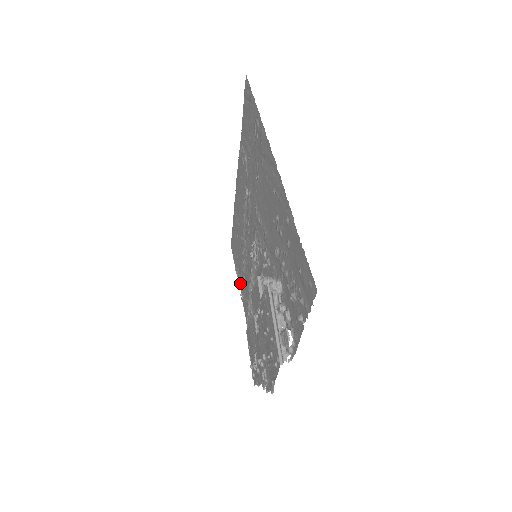
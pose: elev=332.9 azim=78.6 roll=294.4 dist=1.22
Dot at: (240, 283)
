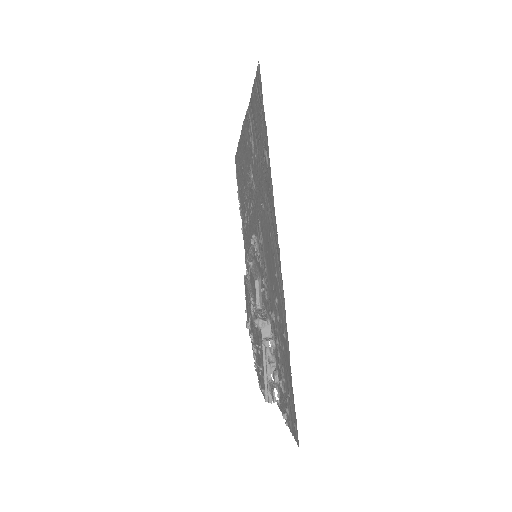
Dot at: (242, 217)
